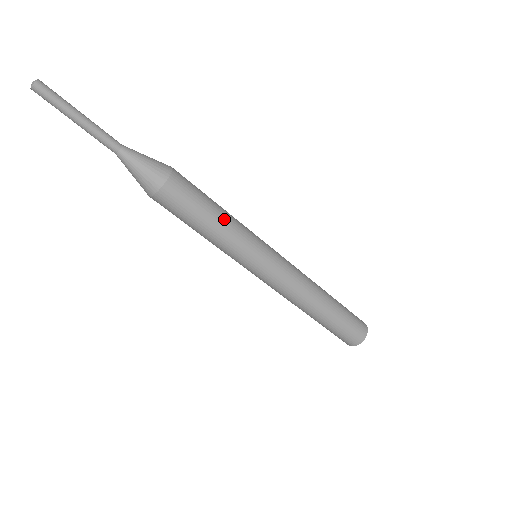
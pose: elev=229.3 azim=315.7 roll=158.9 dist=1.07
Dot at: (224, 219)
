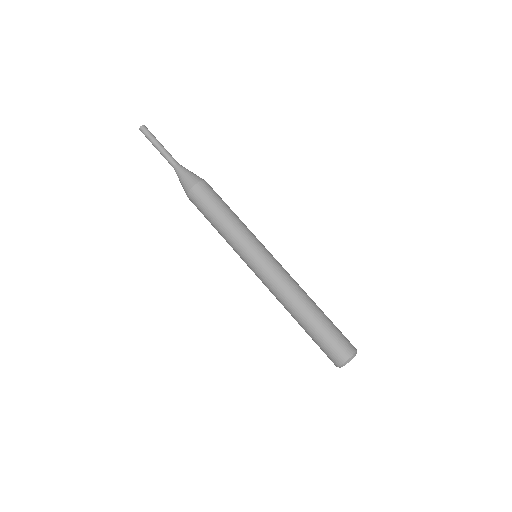
Dot at: (228, 219)
